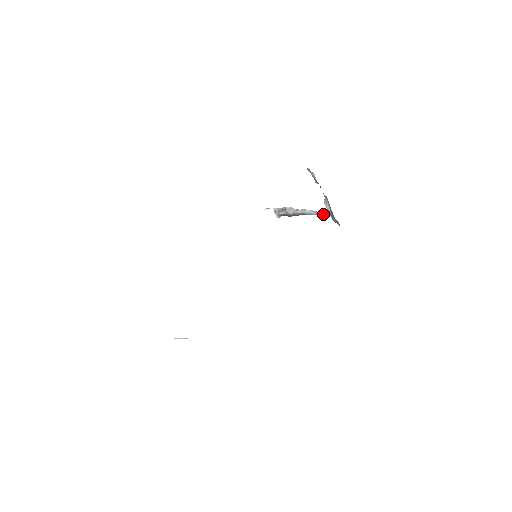
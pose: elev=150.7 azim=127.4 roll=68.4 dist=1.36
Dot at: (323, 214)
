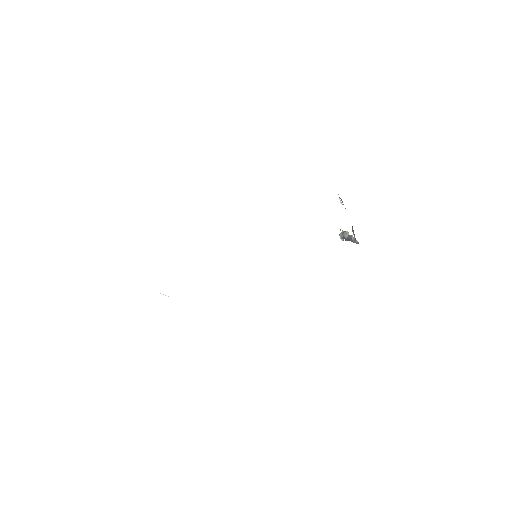
Dot at: occluded
